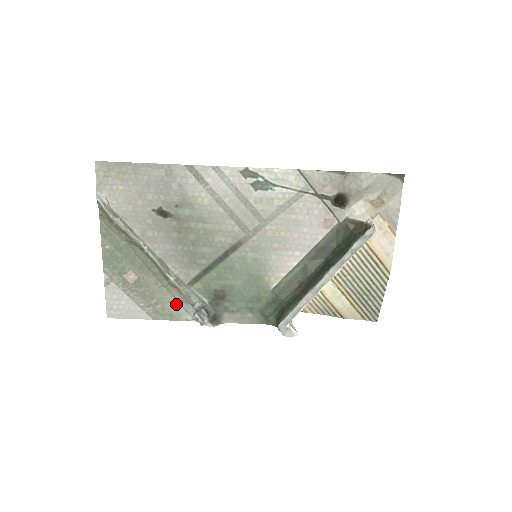
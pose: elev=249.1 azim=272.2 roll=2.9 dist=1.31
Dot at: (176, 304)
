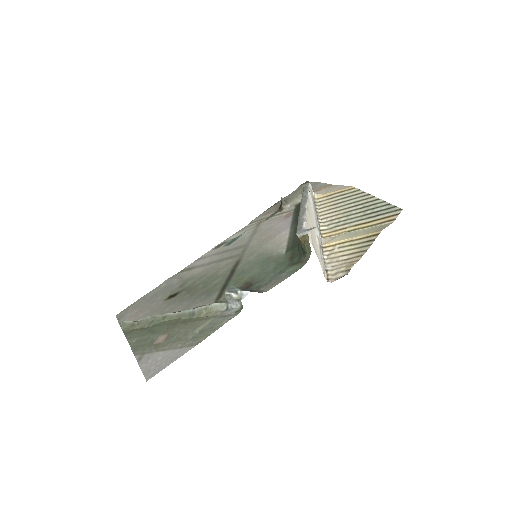
Dot at: (212, 321)
